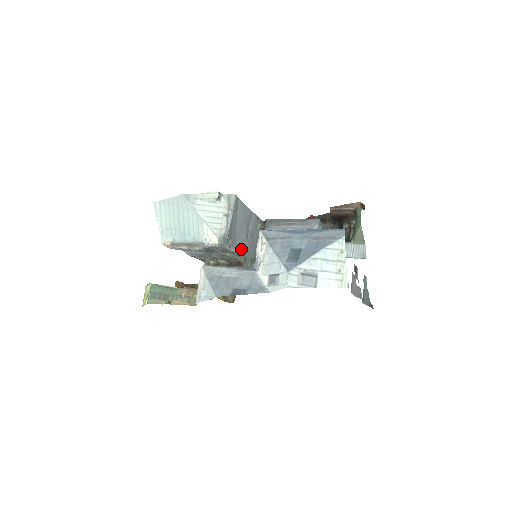
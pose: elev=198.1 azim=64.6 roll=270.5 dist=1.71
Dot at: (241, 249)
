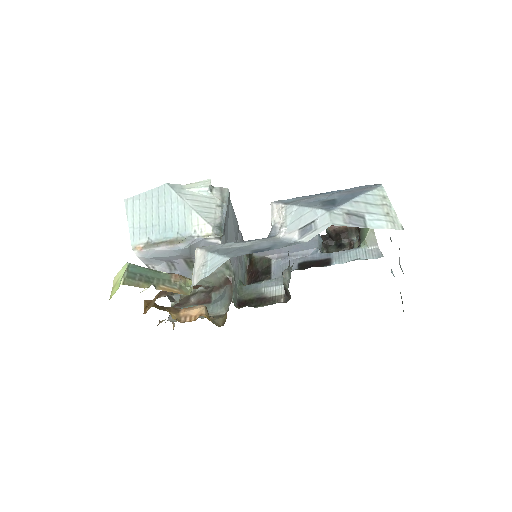
Dot at: (231, 260)
